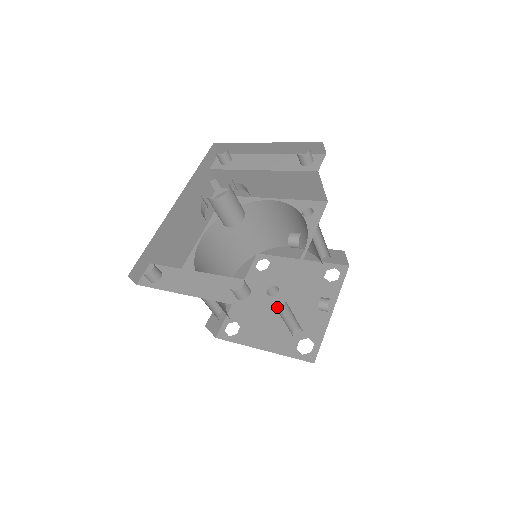
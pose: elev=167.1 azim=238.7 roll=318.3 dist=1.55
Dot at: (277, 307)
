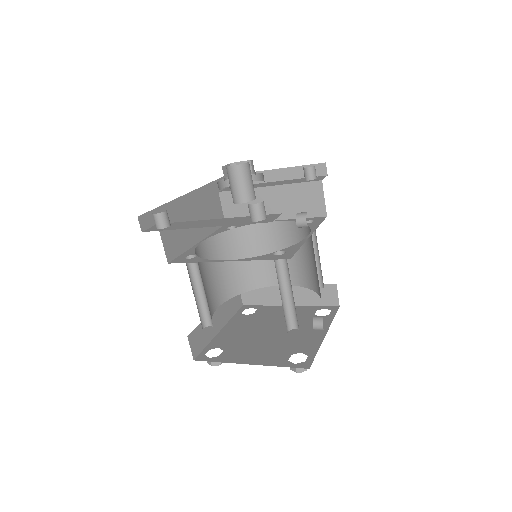
Dot at: (285, 258)
